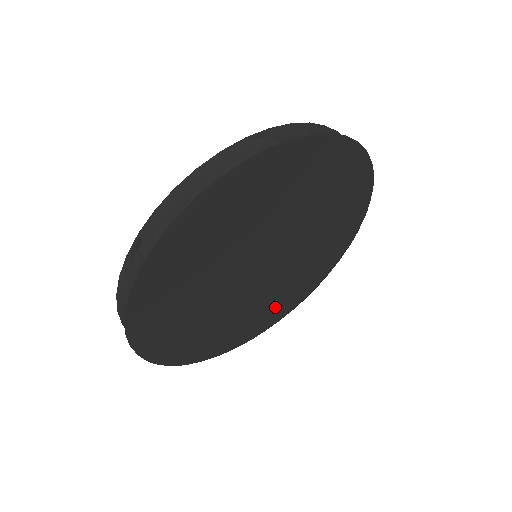
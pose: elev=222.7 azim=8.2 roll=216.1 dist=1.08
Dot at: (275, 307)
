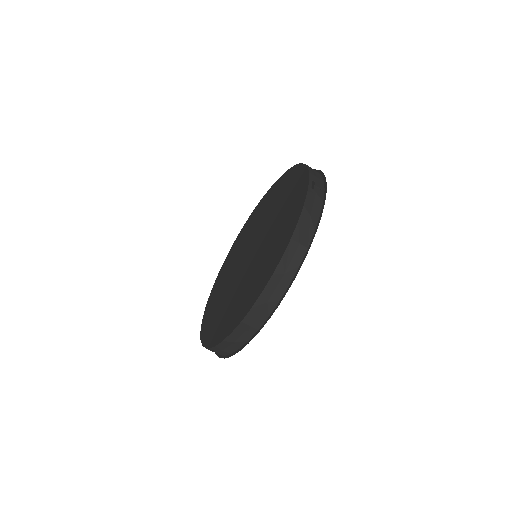
Dot at: occluded
